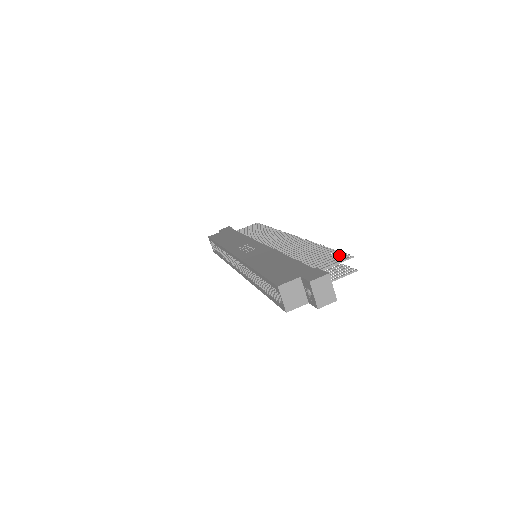
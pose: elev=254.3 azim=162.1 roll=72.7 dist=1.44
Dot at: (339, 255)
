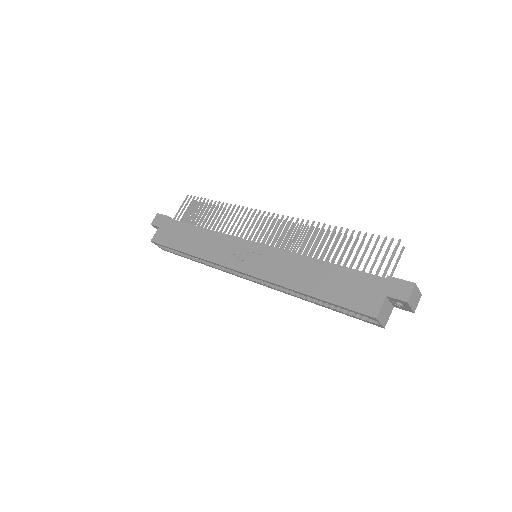
Dot at: (382, 243)
